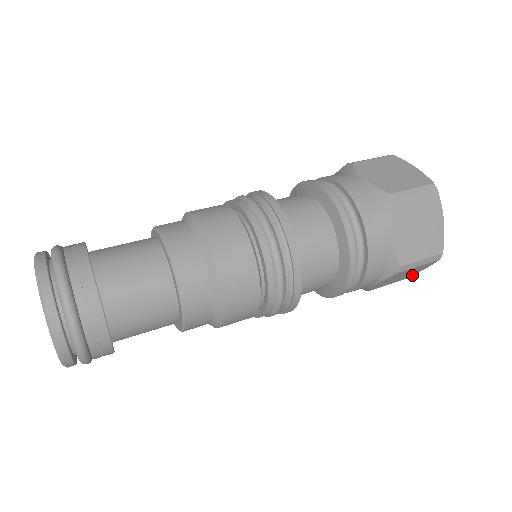
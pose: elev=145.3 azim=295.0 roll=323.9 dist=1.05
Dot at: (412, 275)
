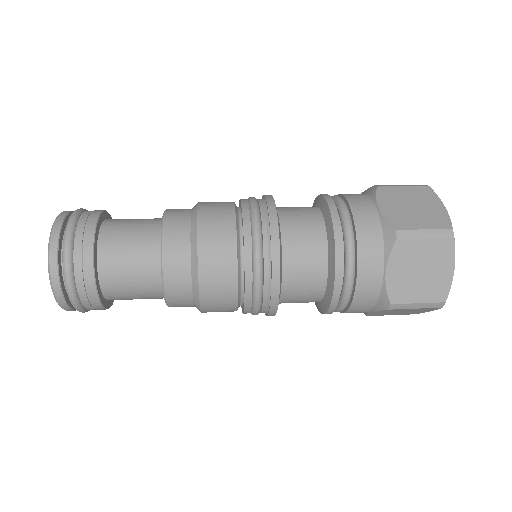
Dot at: (448, 291)
